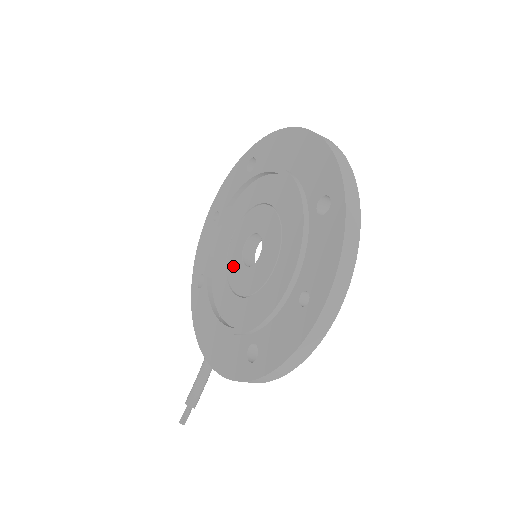
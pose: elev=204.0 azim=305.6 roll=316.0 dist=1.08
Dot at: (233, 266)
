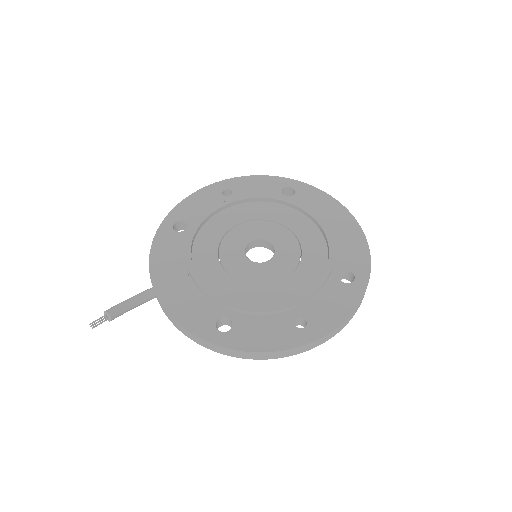
Dot at: (231, 246)
